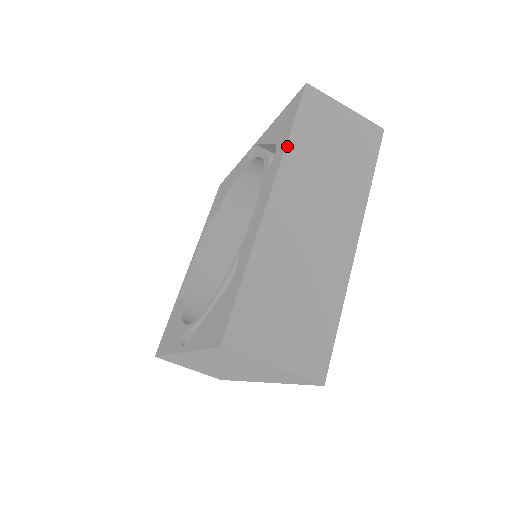
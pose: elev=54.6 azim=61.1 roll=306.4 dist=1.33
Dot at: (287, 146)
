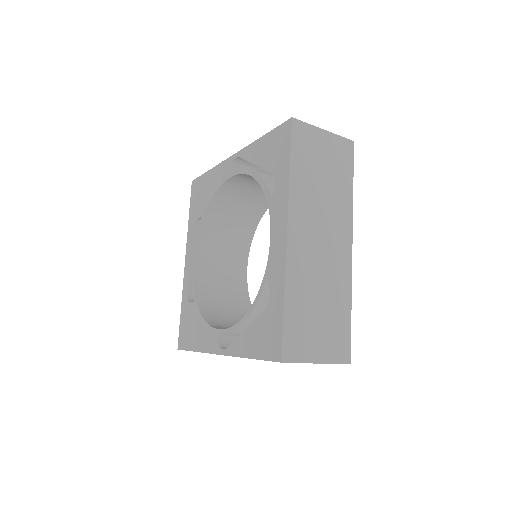
Dot at: (290, 182)
